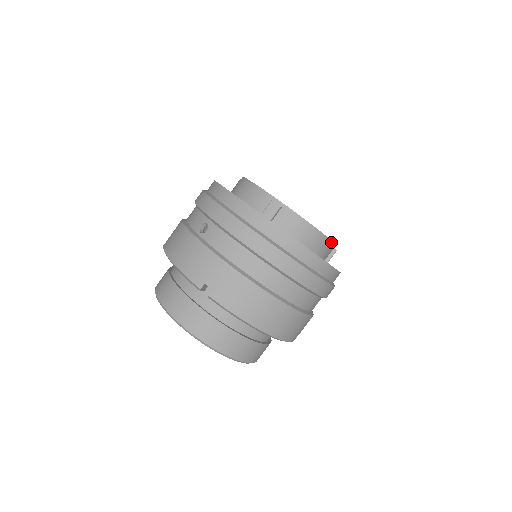
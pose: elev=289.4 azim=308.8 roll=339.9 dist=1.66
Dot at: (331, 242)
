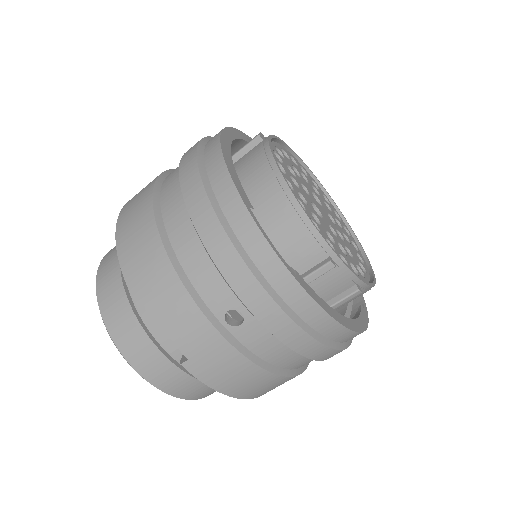
Dot at: (305, 216)
